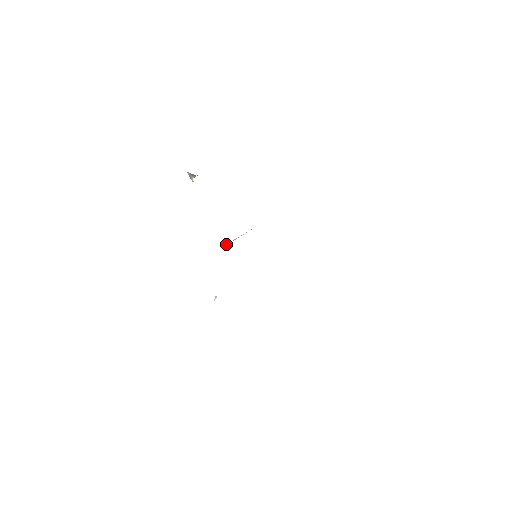
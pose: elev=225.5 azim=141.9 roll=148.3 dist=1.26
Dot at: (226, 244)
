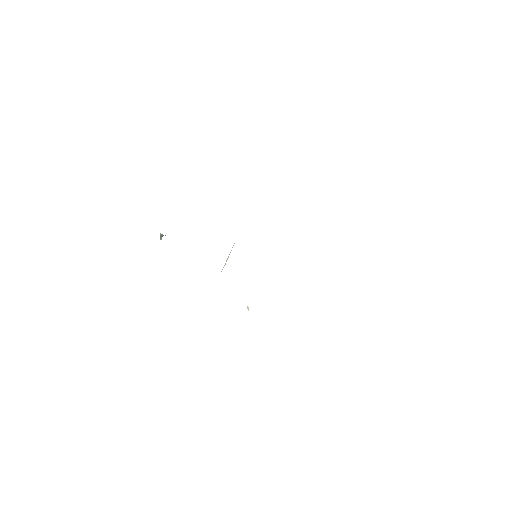
Dot at: occluded
